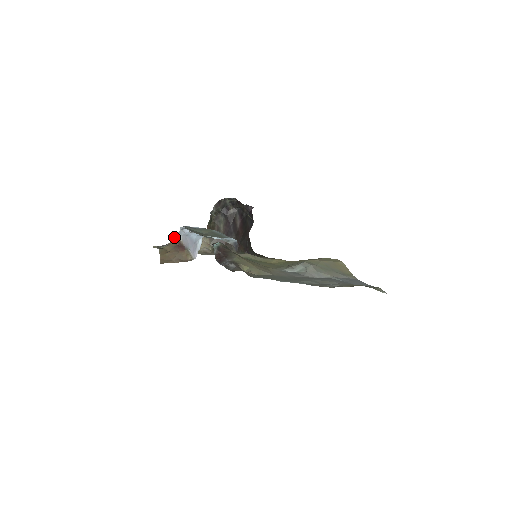
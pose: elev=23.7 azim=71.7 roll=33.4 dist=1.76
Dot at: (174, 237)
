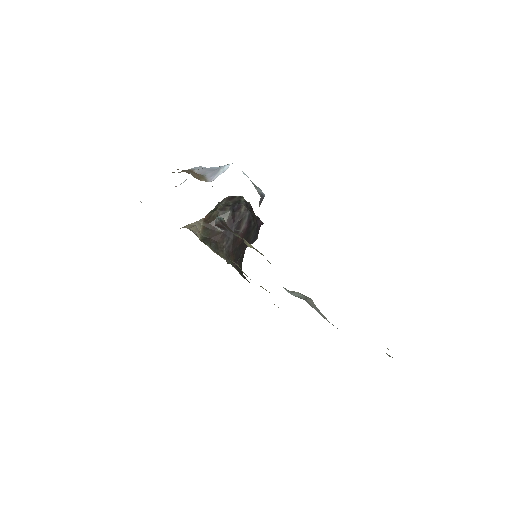
Dot at: occluded
